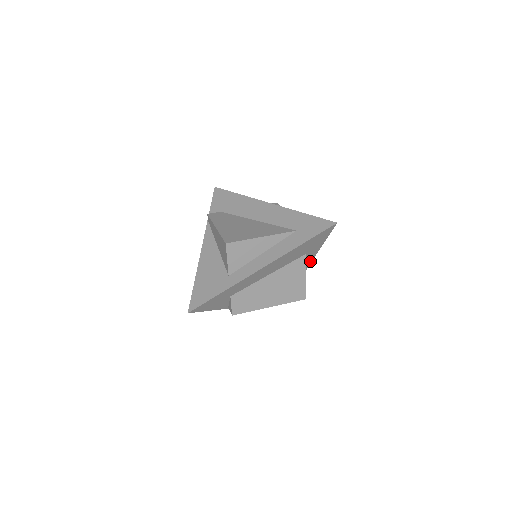
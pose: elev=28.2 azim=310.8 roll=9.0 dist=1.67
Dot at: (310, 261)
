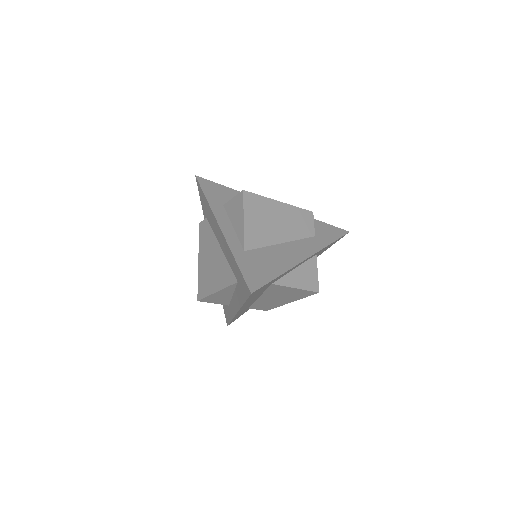
Dot at: (297, 265)
